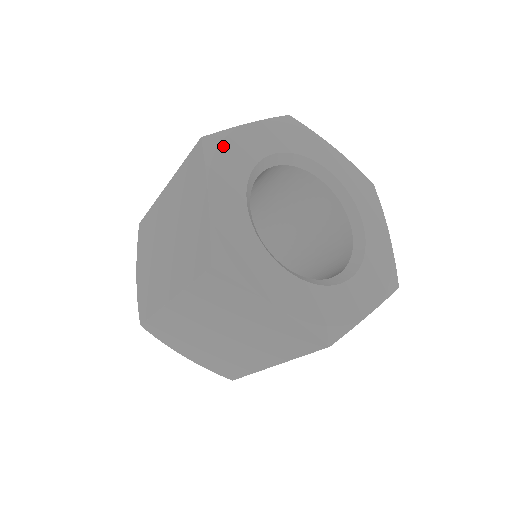
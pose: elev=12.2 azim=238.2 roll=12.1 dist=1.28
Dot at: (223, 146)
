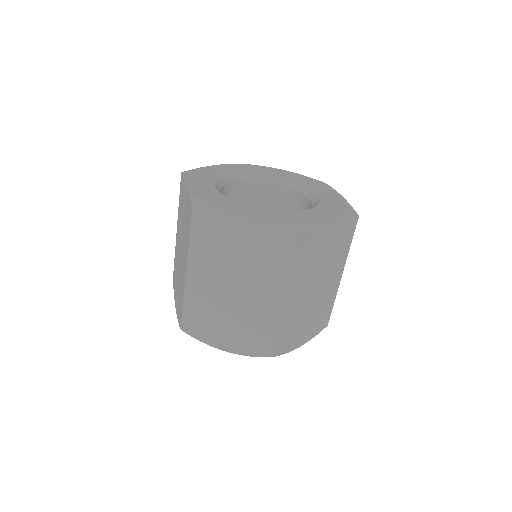
Dot at: (196, 172)
